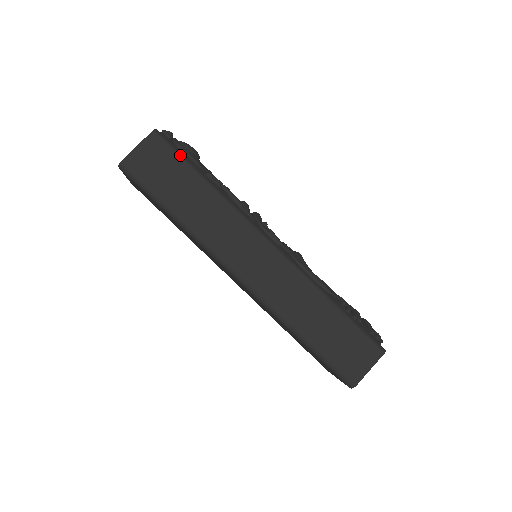
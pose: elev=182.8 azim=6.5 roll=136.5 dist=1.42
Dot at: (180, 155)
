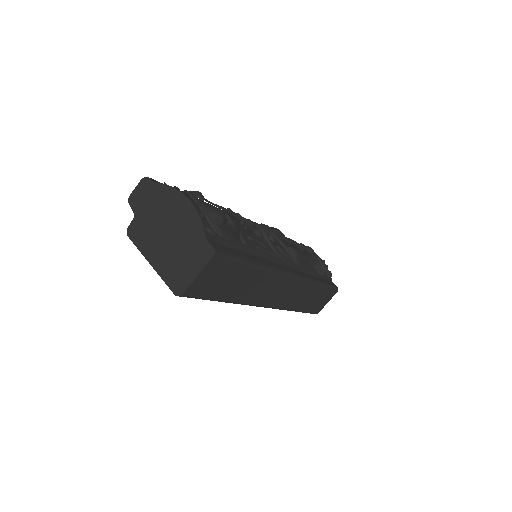
Dot at: (237, 260)
